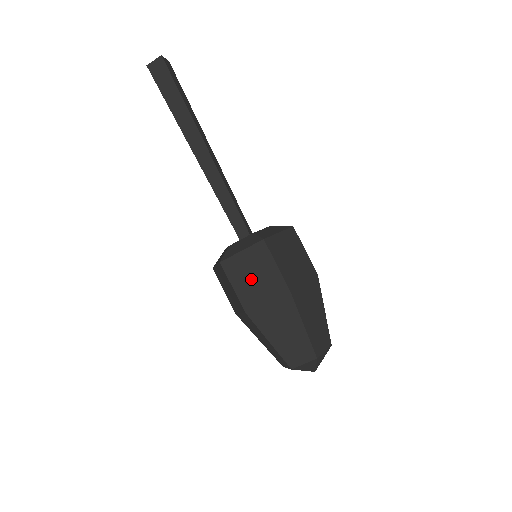
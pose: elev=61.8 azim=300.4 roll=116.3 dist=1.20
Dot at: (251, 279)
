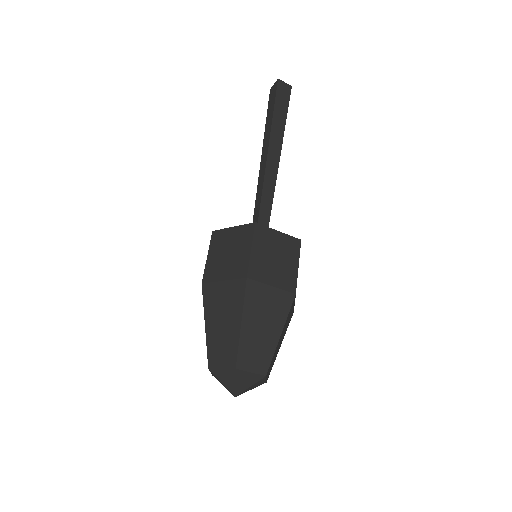
Dot at: (271, 257)
